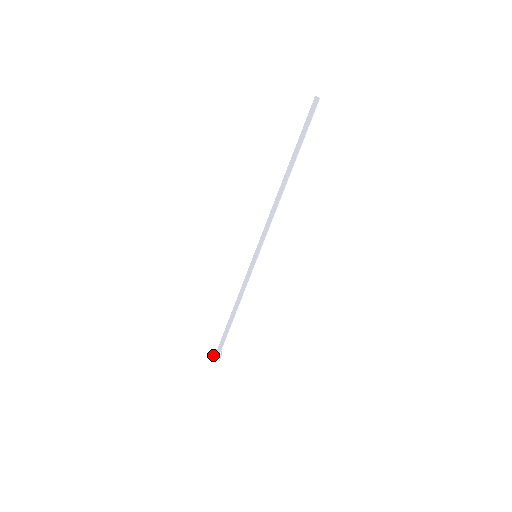
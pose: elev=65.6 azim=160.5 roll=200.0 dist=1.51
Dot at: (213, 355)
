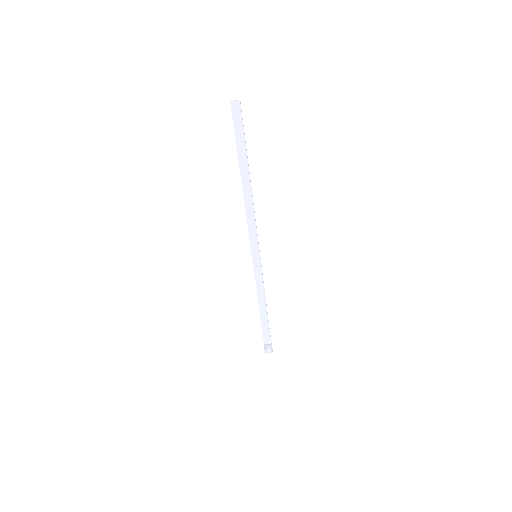
Dot at: (267, 350)
